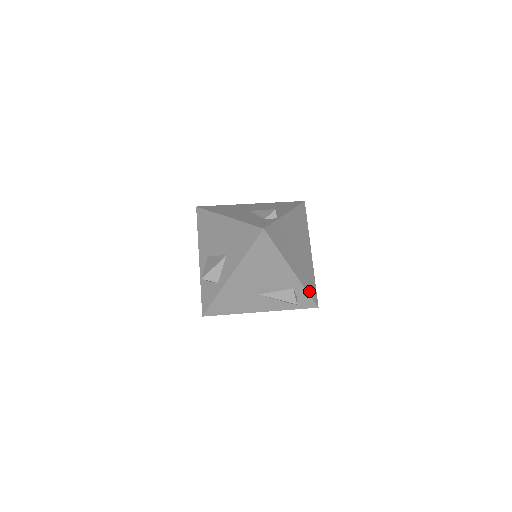
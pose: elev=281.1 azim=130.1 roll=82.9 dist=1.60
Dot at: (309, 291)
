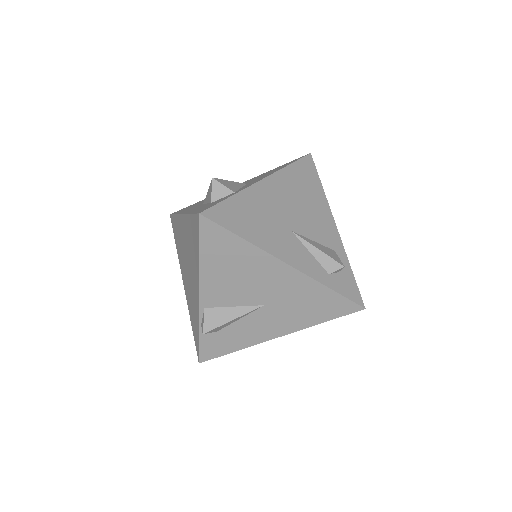
Dot at: occluded
